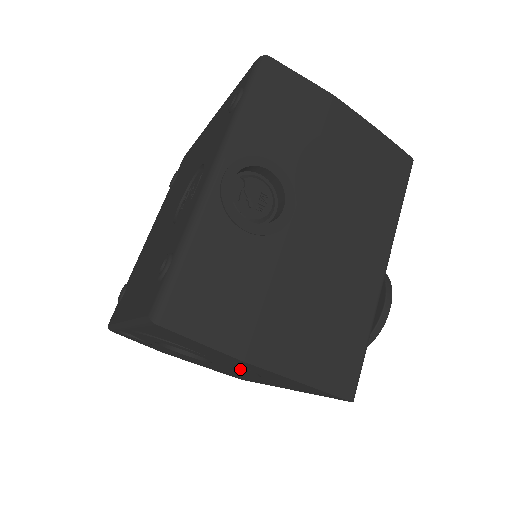
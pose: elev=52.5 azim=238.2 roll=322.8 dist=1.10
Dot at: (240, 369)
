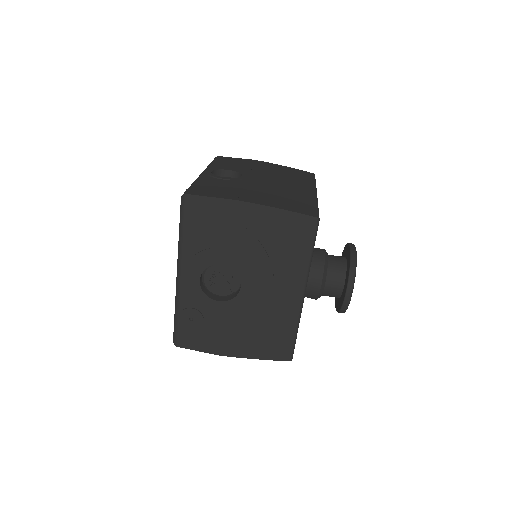
Dot at: (252, 252)
